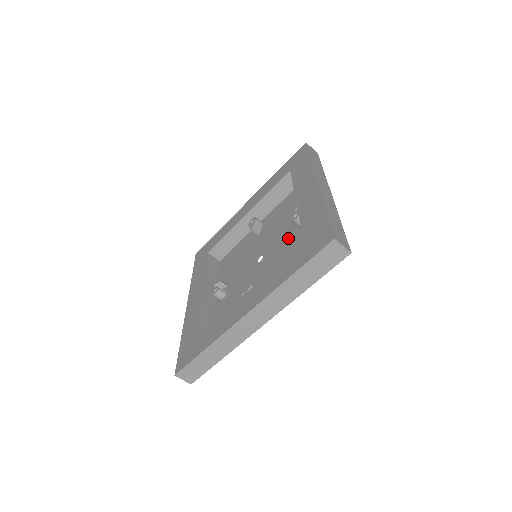
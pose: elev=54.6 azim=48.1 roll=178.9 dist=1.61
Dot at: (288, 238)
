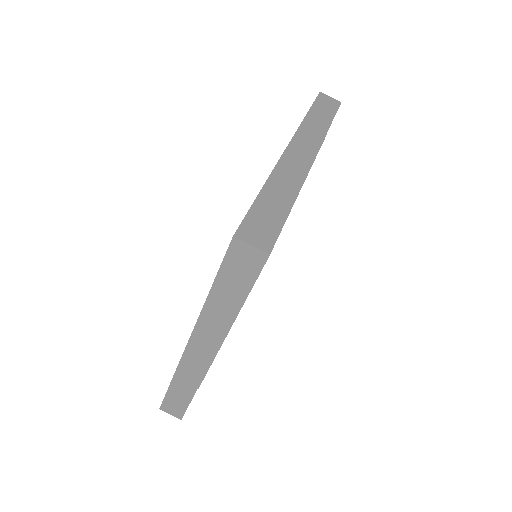
Dot at: occluded
